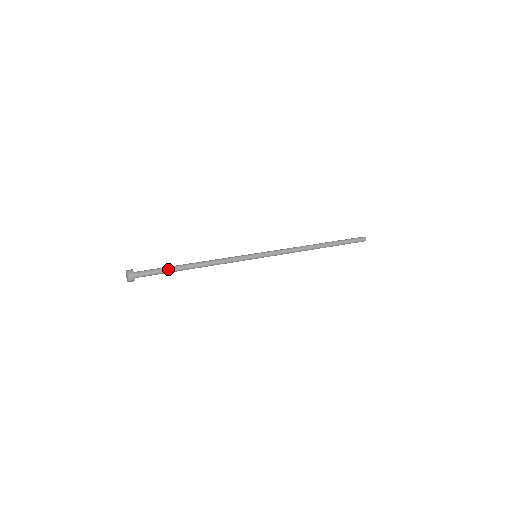
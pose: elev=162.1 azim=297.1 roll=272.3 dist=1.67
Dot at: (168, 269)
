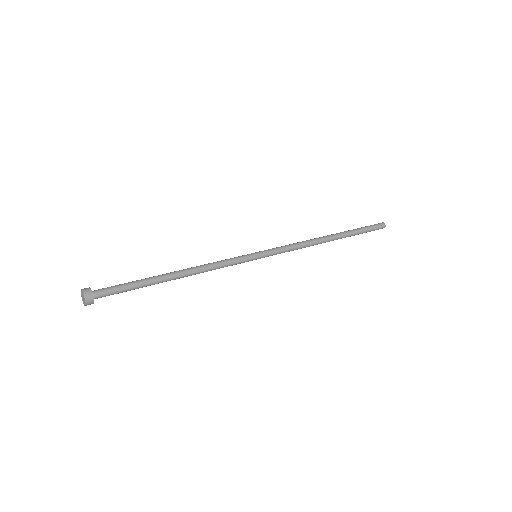
Dot at: (140, 280)
